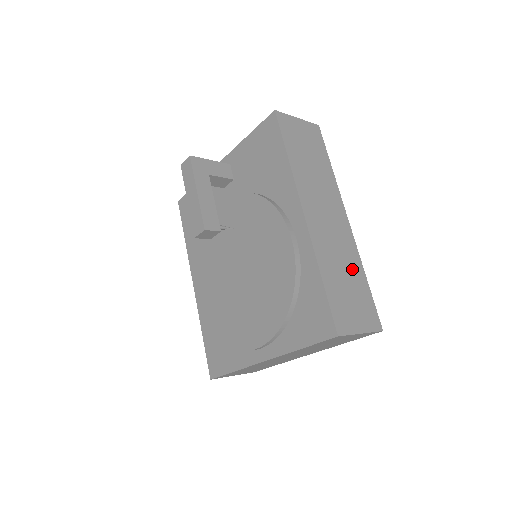
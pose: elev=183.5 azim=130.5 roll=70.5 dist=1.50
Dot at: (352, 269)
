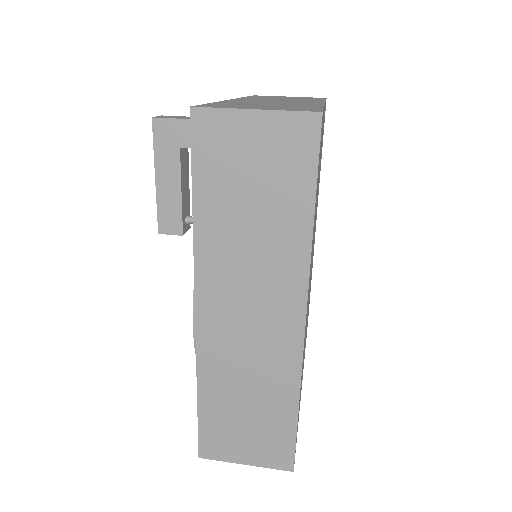
Dot at: (270, 394)
